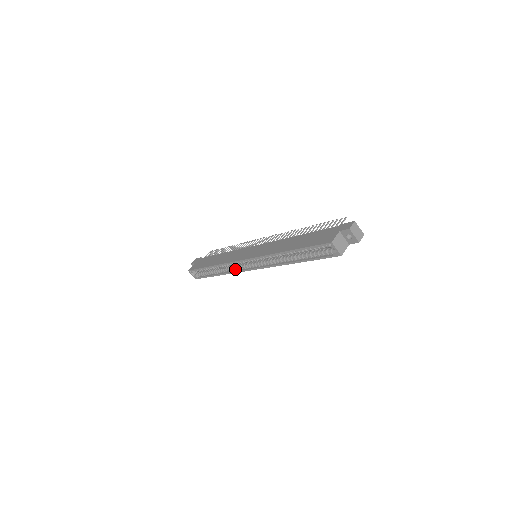
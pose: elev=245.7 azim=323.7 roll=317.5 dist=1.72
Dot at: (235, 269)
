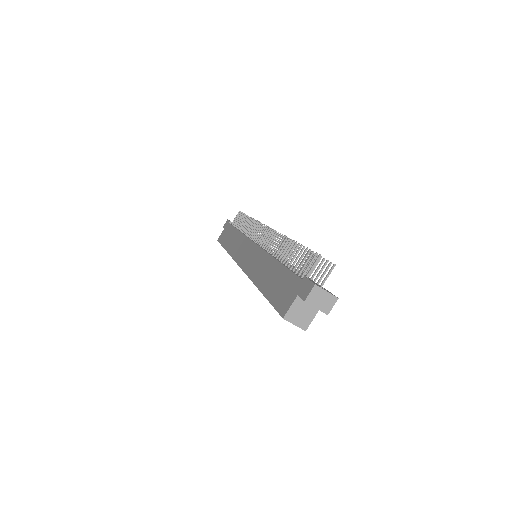
Dot at: occluded
